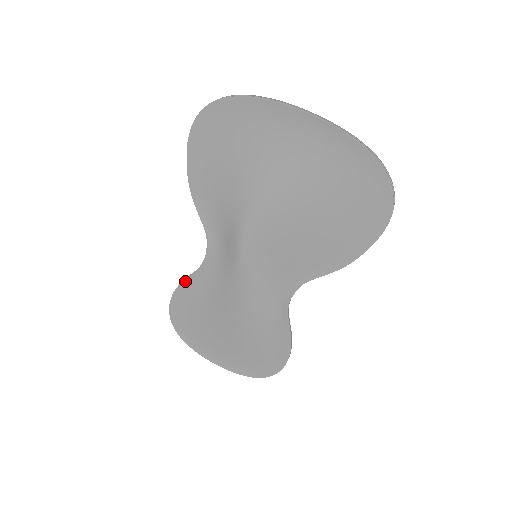
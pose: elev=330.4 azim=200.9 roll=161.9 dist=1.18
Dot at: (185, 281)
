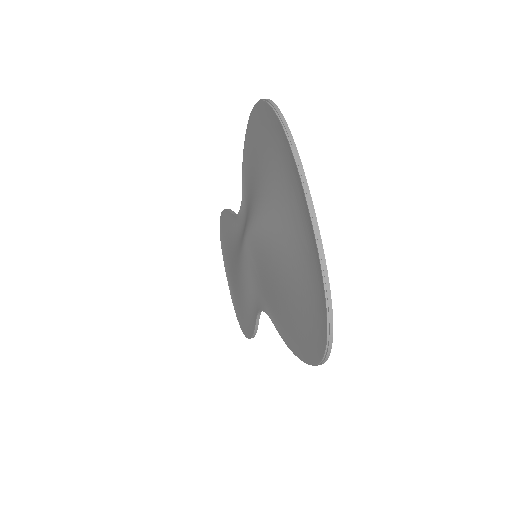
Dot at: (229, 212)
